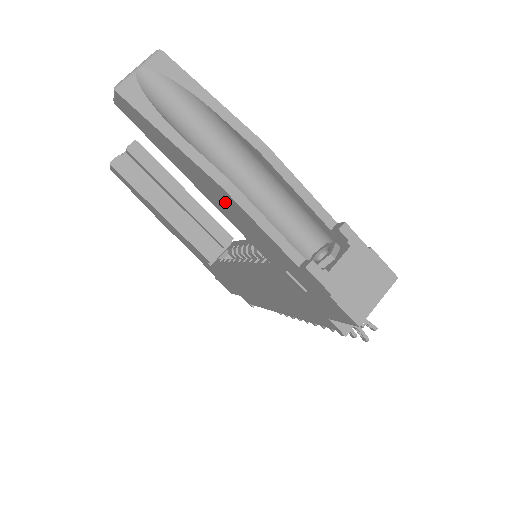
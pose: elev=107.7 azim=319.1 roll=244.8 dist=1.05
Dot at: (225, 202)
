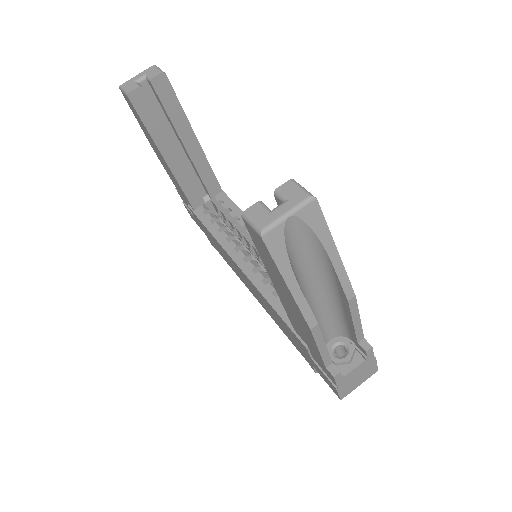
Dot at: (298, 318)
